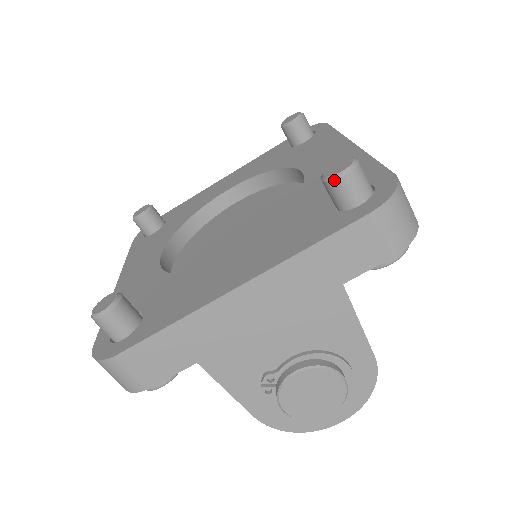
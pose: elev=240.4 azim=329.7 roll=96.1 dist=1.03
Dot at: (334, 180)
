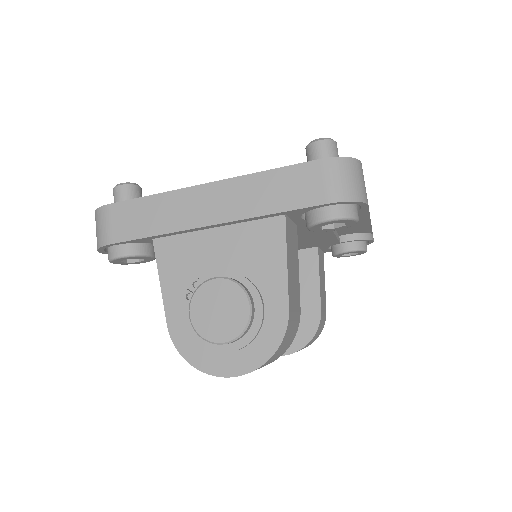
Dot at: (311, 143)
